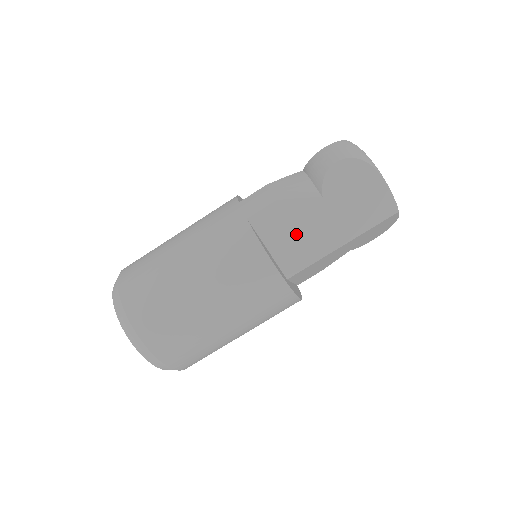
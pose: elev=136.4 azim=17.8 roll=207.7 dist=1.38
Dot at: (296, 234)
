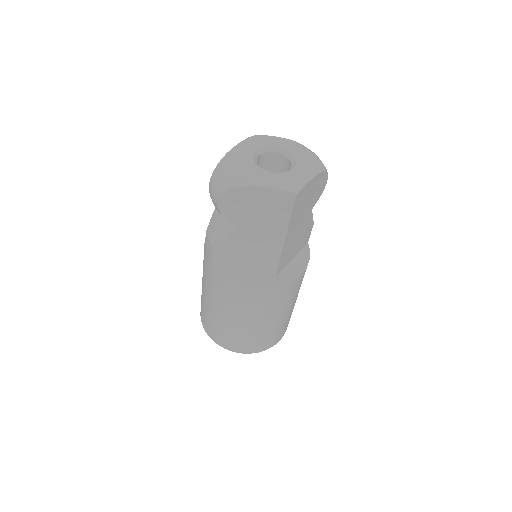
Dot at: (249, 254)
